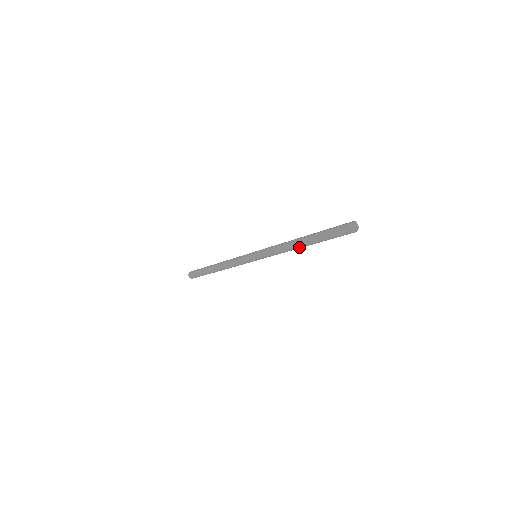
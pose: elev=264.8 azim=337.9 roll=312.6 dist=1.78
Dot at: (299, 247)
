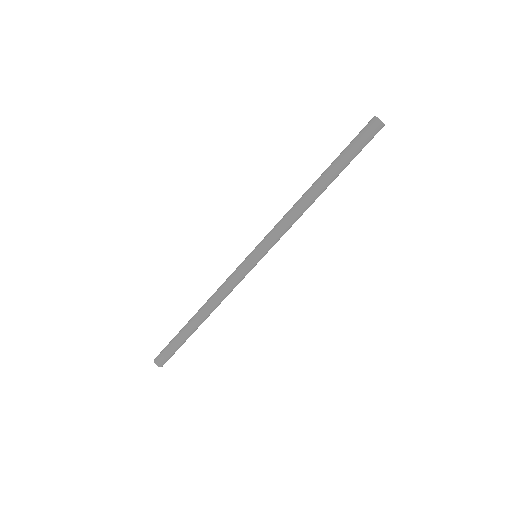
Dot at: (316, 194)
